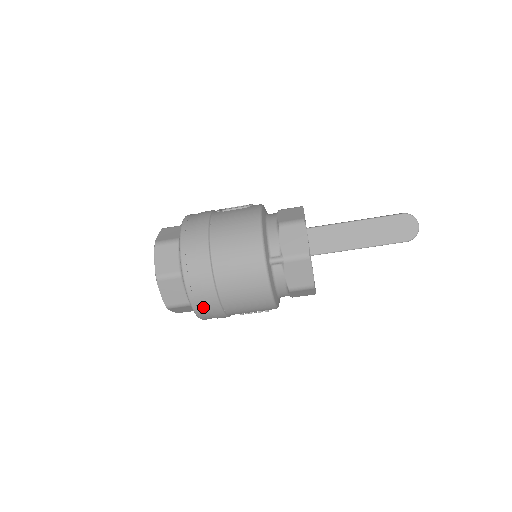
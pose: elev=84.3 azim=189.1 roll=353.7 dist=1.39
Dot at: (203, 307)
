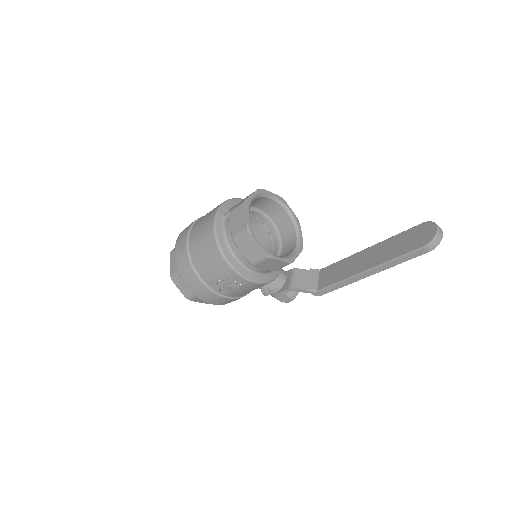
Dot at: (181, 264)
